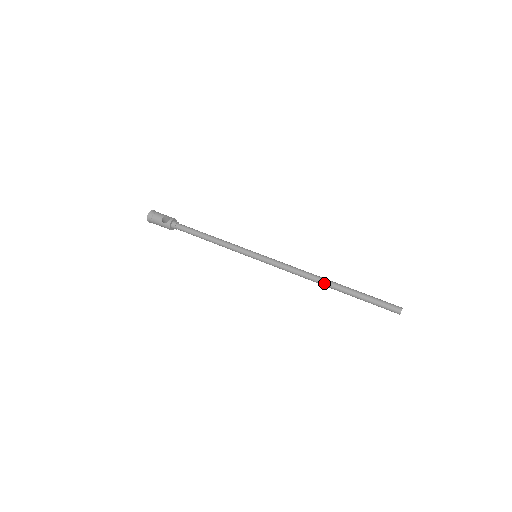
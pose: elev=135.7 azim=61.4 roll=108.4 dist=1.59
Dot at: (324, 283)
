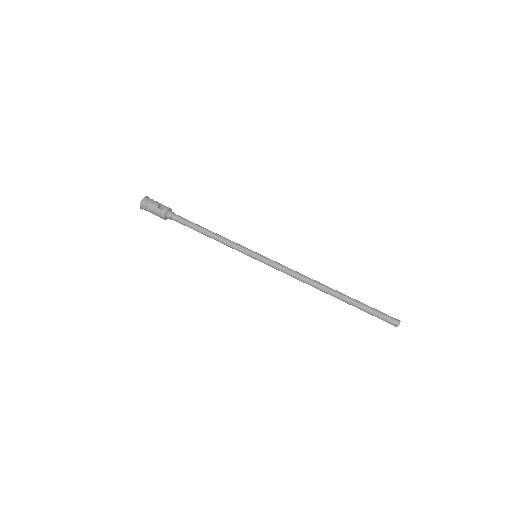
Dot at: (326, 289)
